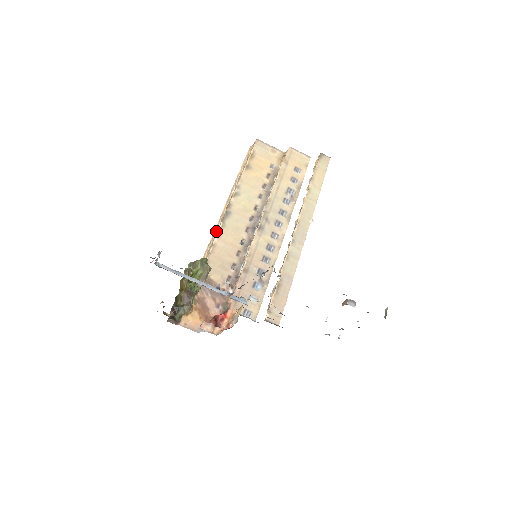
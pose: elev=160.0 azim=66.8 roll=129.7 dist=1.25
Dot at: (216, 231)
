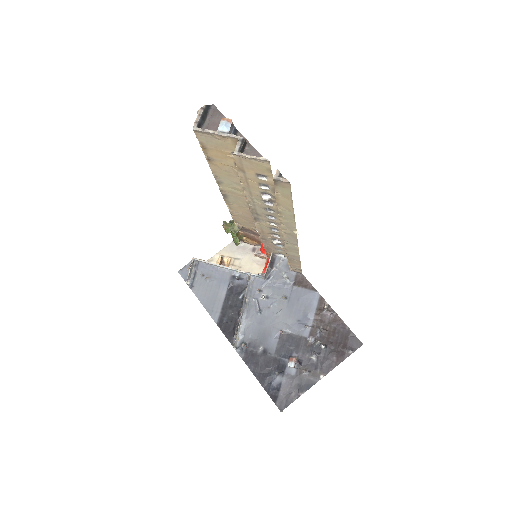
Dot at: occluded
